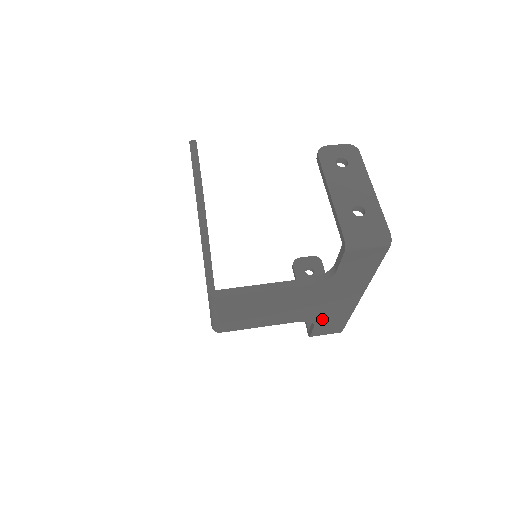
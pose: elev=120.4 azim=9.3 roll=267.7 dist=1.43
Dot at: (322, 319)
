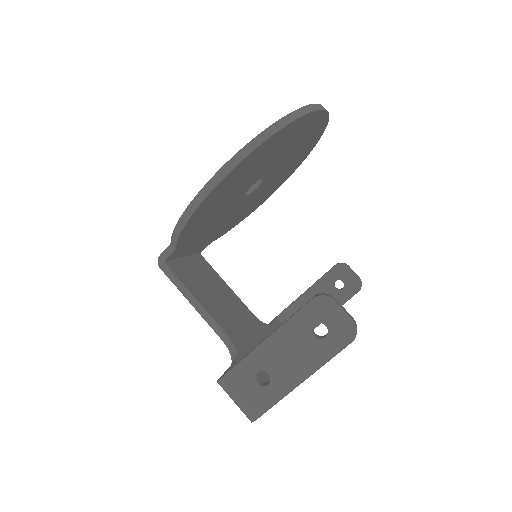
Dot at: occluded
